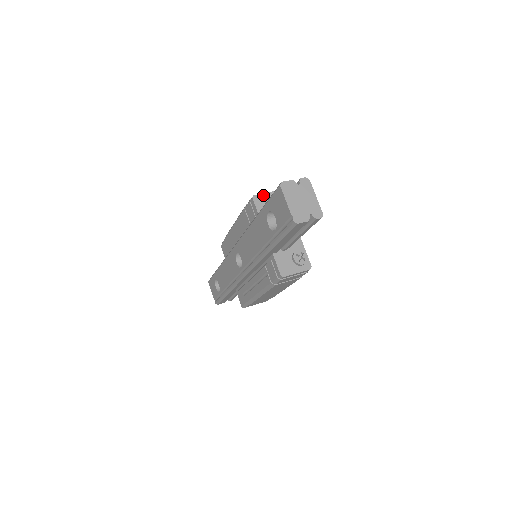
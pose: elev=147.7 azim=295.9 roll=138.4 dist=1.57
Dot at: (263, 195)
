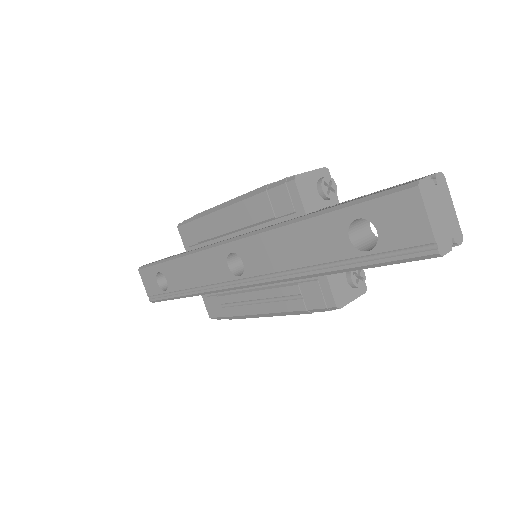
Dot at: (307, 175)
